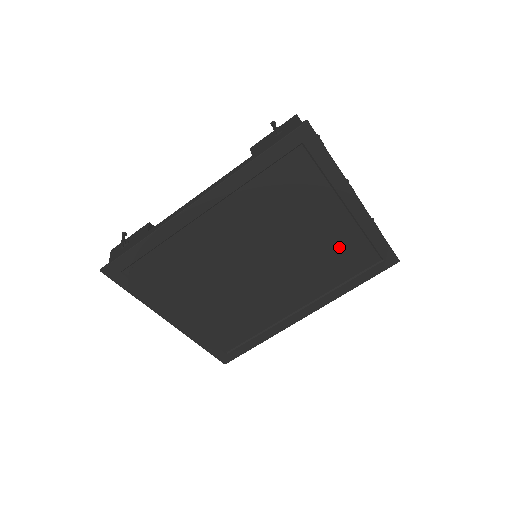
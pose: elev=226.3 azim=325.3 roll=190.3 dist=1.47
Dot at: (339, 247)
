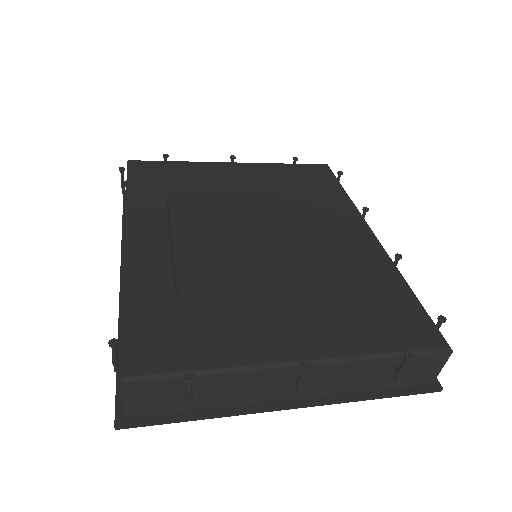
Dot at: occluded
